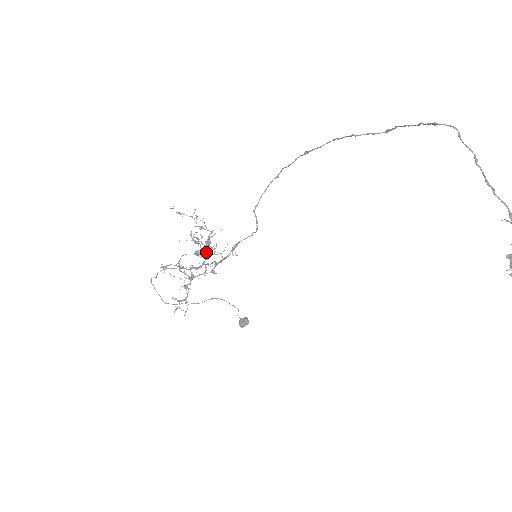
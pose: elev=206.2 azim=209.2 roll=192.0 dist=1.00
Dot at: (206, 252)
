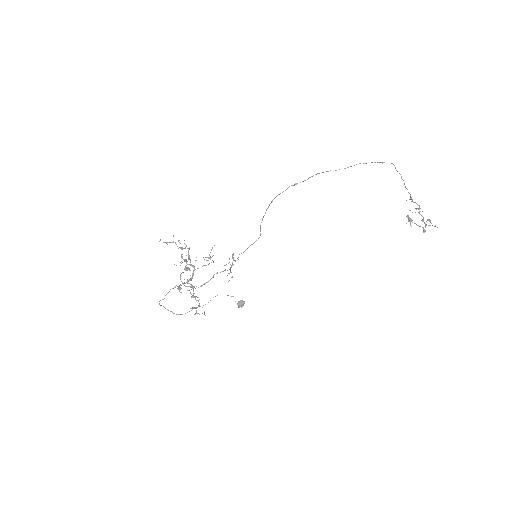
Dot at: (192, 265)
